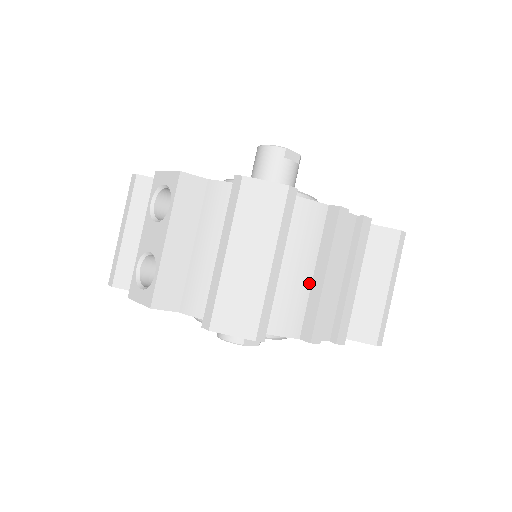
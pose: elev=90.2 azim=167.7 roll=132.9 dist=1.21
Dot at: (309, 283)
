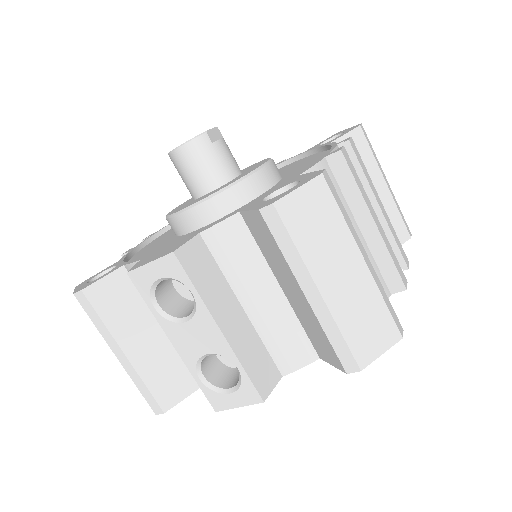
Dot at: (363, 242)
